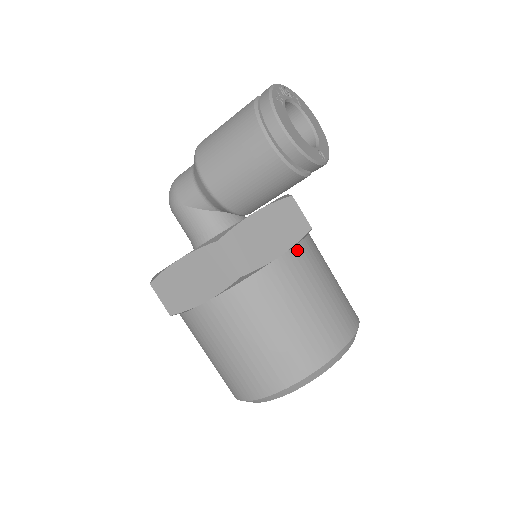
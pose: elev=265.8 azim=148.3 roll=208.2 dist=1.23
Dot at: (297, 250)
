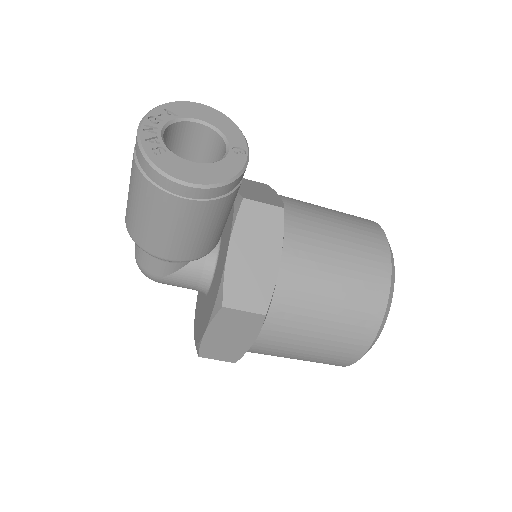
Dot at: (288, 240)
